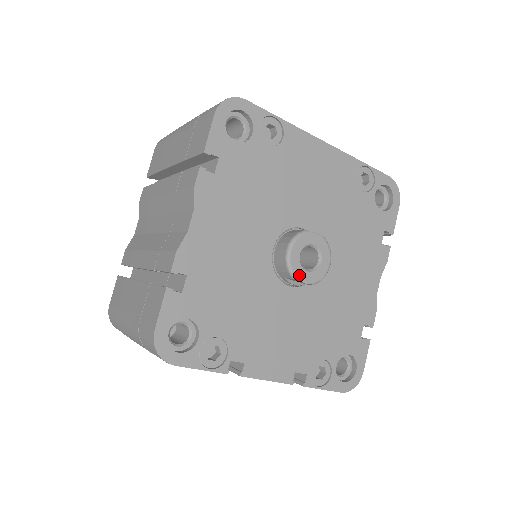
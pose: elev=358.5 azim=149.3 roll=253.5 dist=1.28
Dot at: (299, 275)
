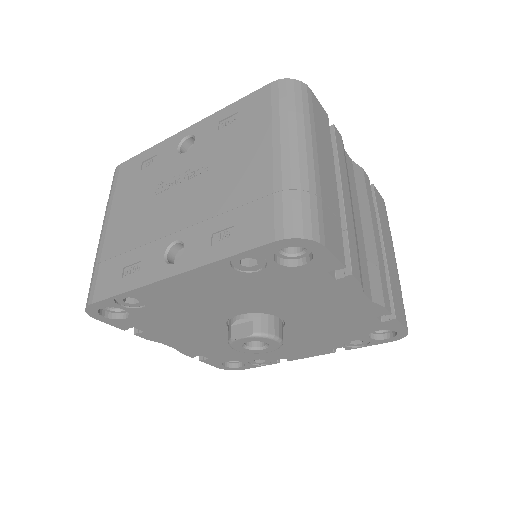
Dot at: (259, 352)
